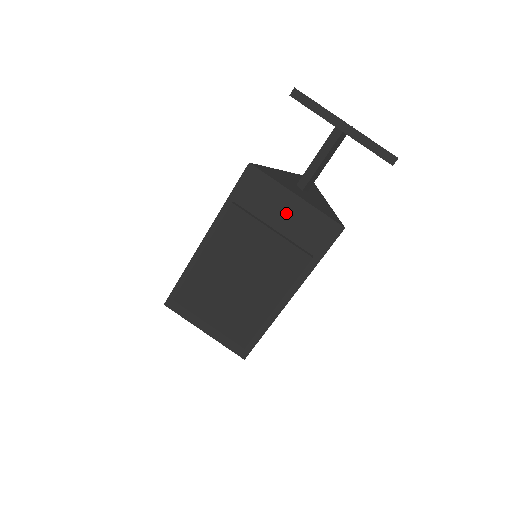
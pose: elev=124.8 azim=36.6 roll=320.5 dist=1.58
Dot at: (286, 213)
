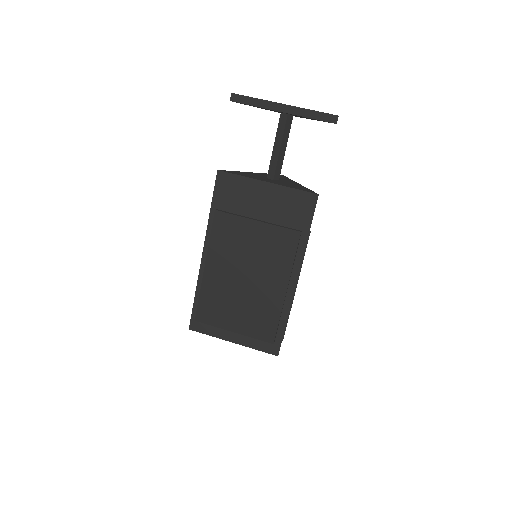
Dot at: (264, 201)
